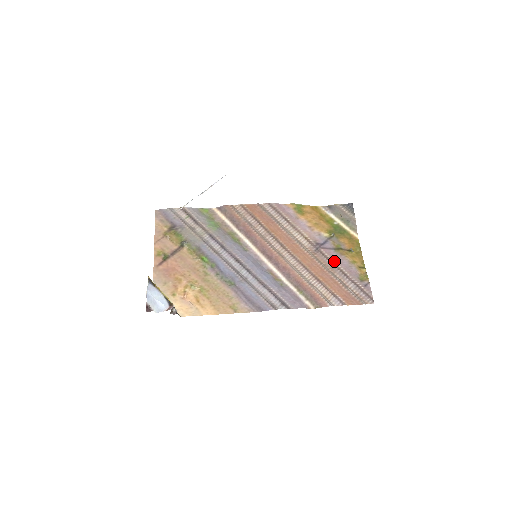
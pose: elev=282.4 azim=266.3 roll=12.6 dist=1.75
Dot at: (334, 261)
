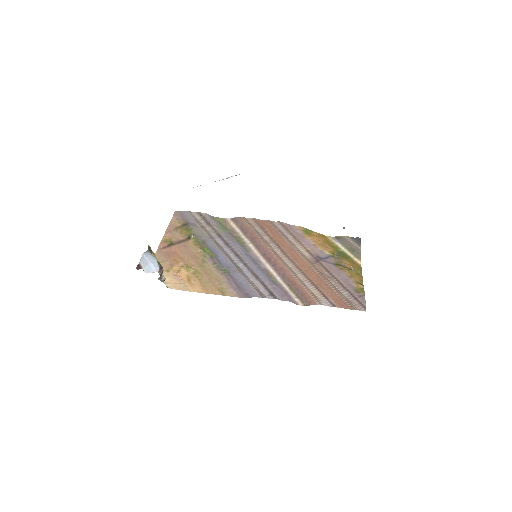
Dot at: (332, 272)
